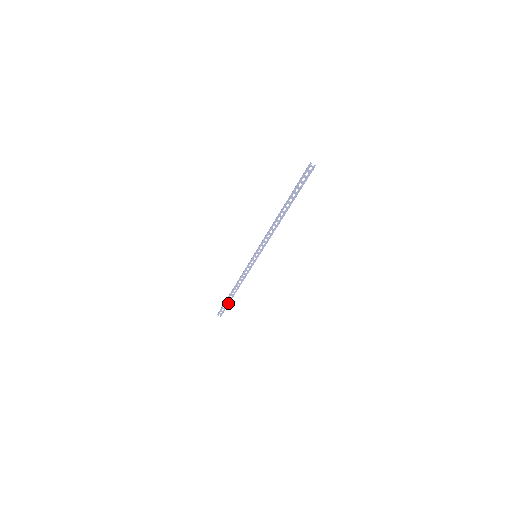
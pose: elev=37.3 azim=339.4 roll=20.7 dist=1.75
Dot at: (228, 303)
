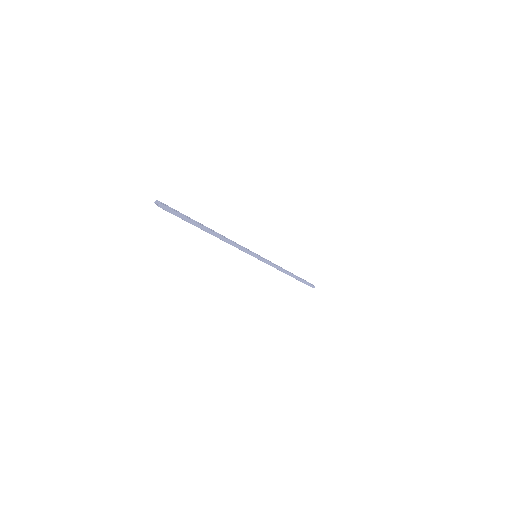
Dot at: (300, 281)
